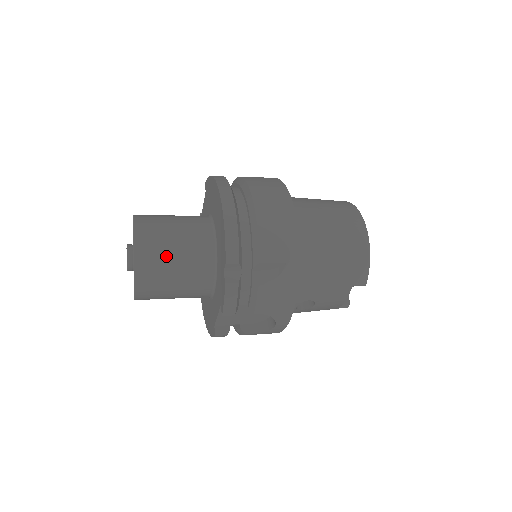
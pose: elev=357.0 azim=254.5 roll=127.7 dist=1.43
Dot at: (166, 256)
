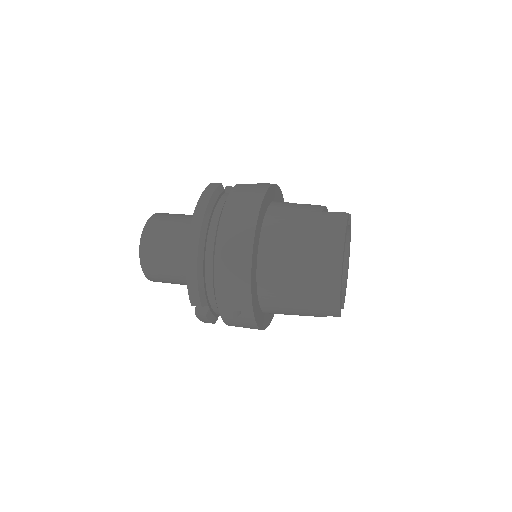
Dot at: (164, 271)
